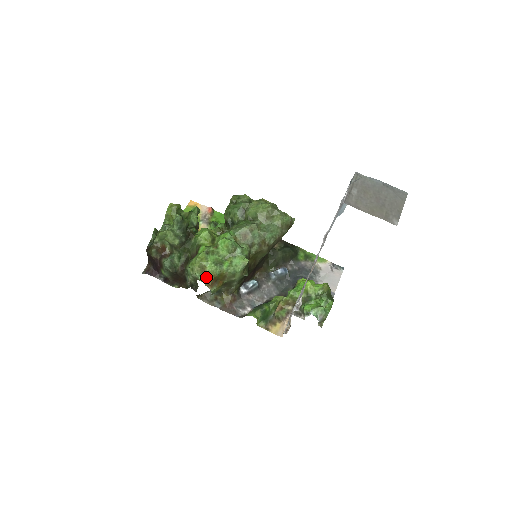
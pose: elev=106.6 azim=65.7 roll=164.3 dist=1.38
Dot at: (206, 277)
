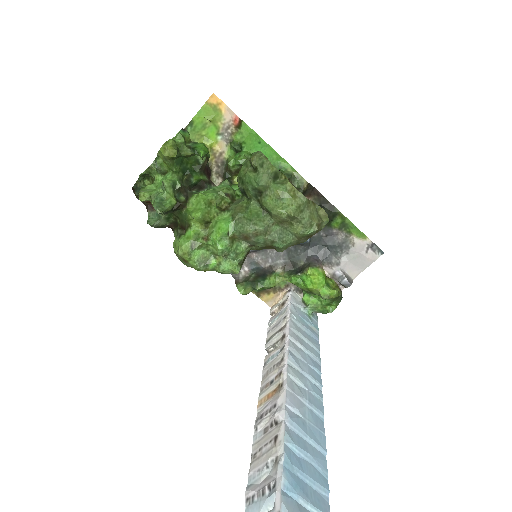
Dot at: (188, 266)
